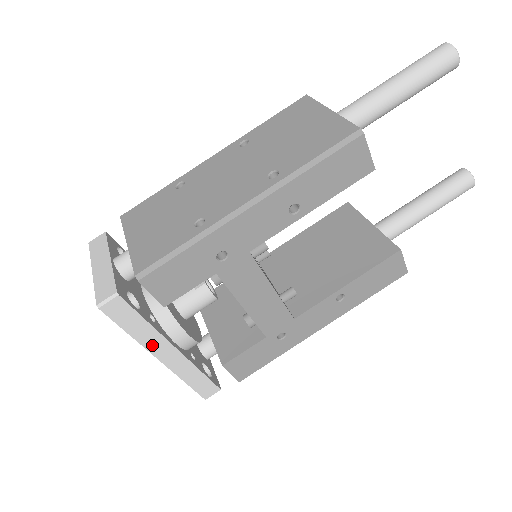
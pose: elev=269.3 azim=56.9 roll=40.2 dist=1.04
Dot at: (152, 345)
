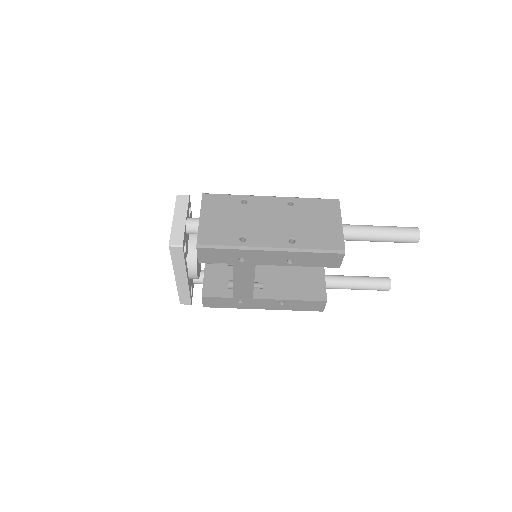
Dot at: (178, 271)
